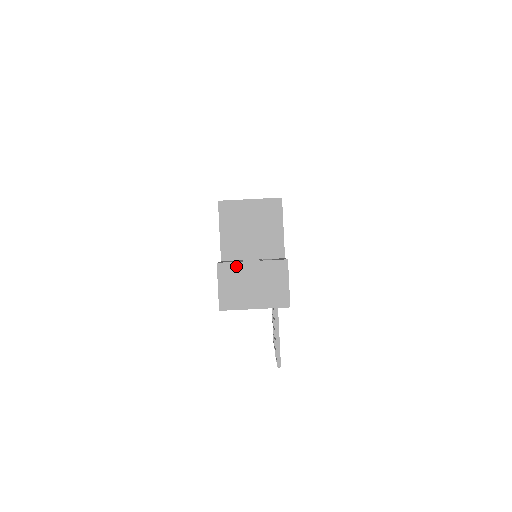
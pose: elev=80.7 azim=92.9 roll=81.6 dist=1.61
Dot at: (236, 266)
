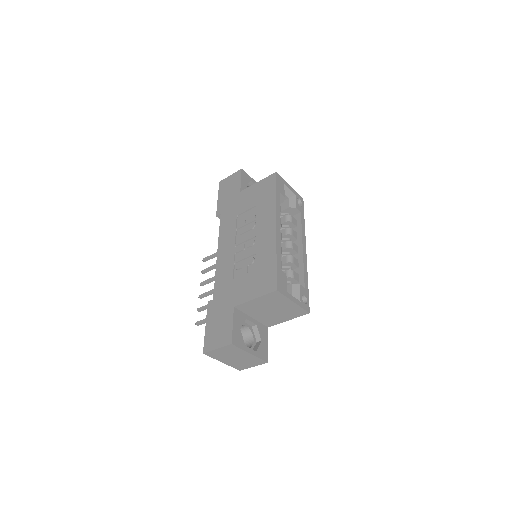
Dot at: (239, 350)
